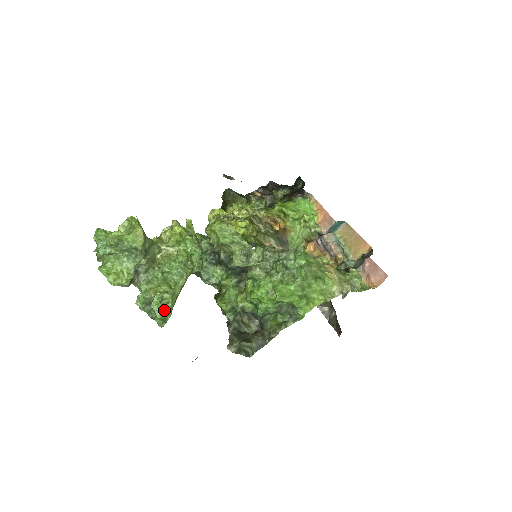
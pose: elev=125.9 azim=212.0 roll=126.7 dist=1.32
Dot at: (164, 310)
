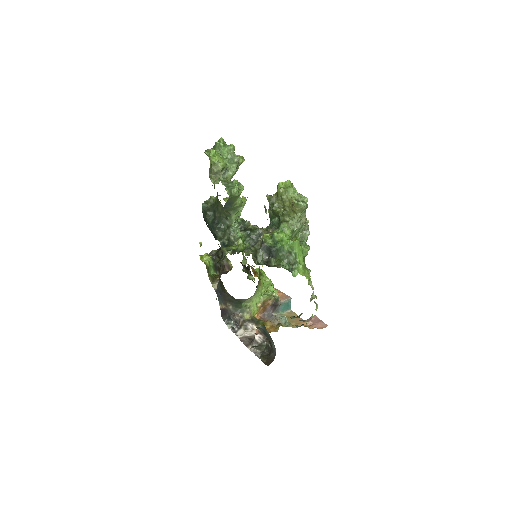
Dot at: occluded
